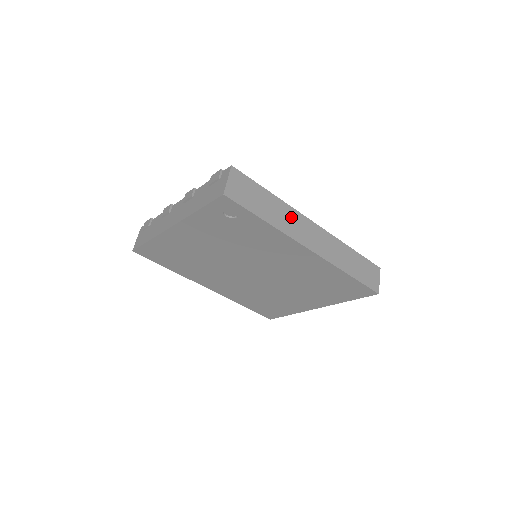
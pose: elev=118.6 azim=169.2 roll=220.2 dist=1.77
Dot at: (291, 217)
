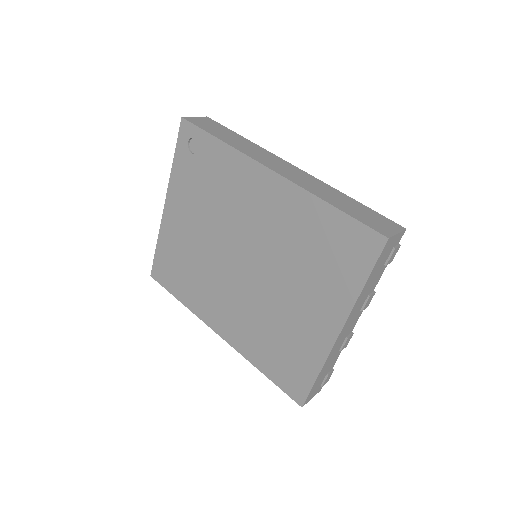
Dot at: (259, 151)
